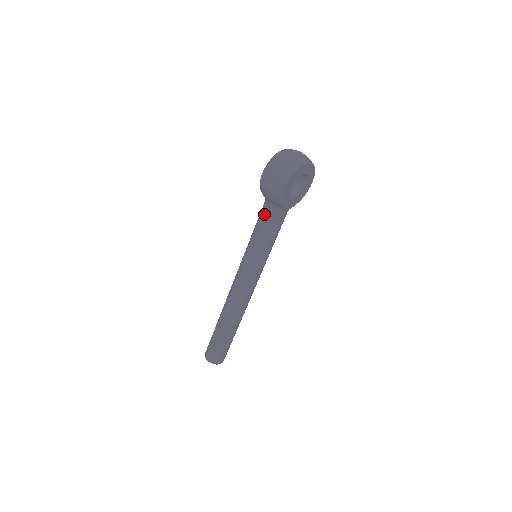
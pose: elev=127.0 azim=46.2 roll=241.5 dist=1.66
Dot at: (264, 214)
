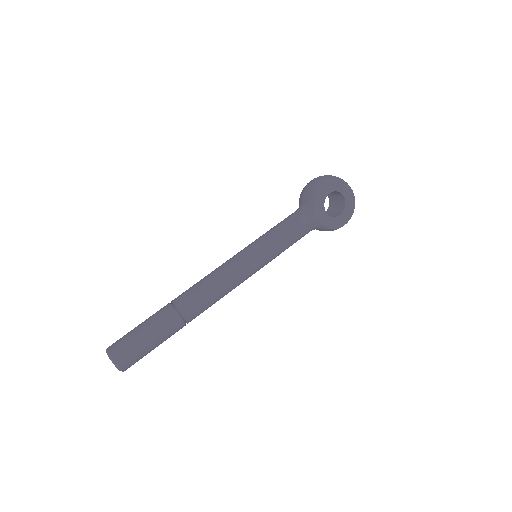
Dot at: (291, 214)
